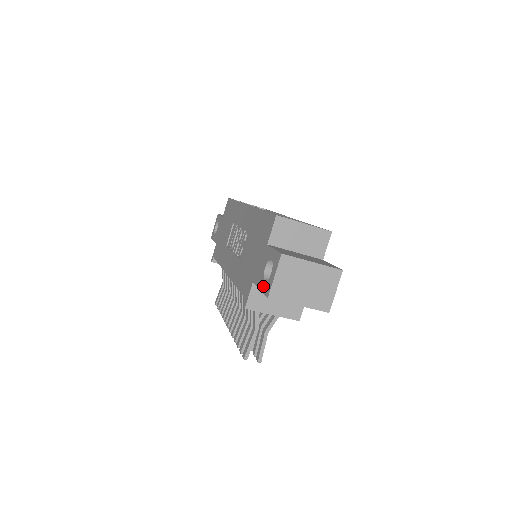
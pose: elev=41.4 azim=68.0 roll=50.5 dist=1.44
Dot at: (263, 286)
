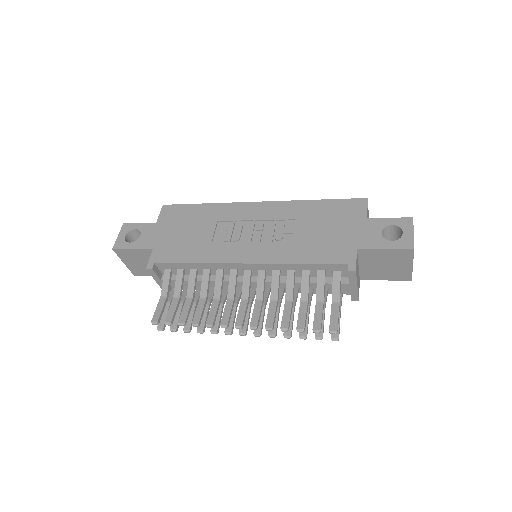
Dot at: (393, 244)
